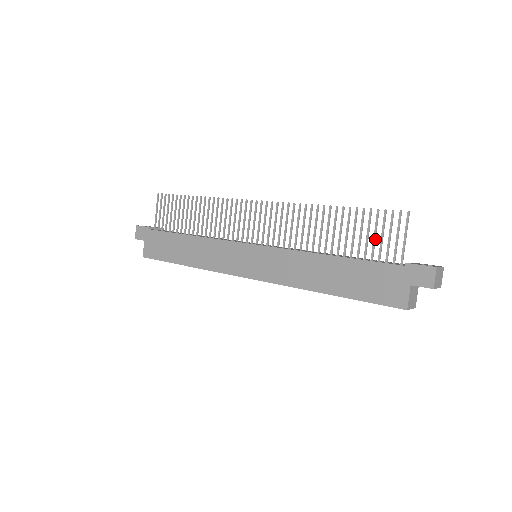
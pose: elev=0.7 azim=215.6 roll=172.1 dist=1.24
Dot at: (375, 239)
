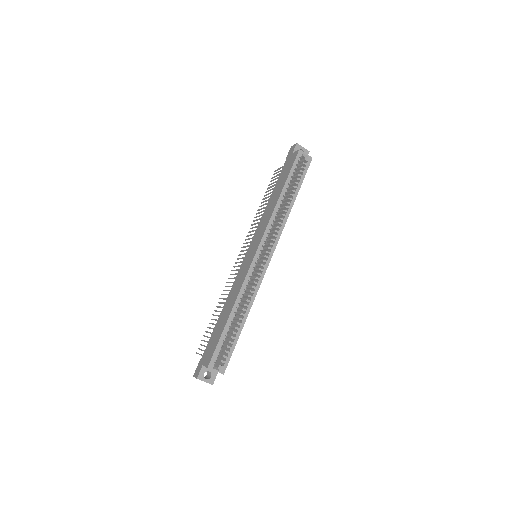
Dot at: occluded
